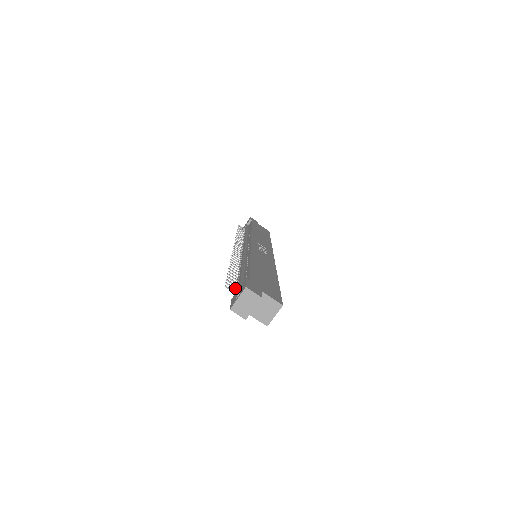
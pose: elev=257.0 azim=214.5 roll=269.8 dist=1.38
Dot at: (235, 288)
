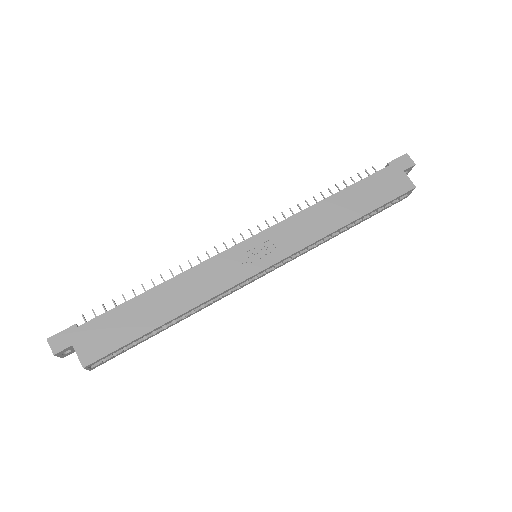
Dot at: occluded
